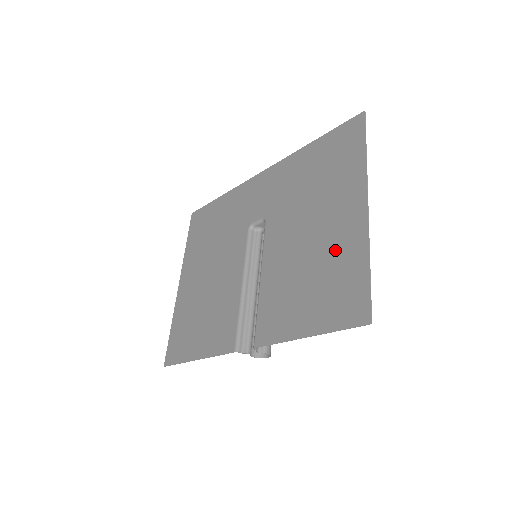
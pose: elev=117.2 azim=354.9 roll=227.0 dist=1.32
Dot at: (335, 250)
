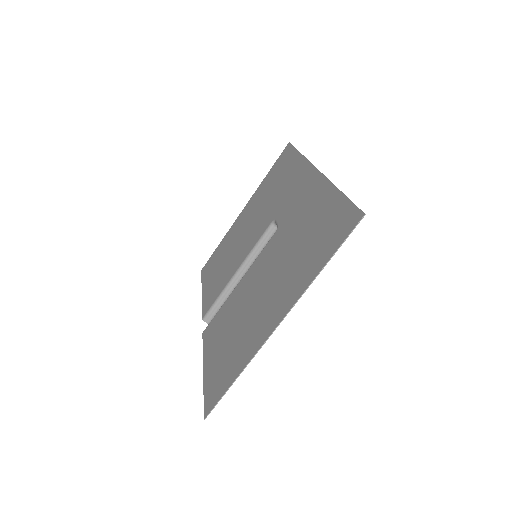
Dot at: (248, 333)
